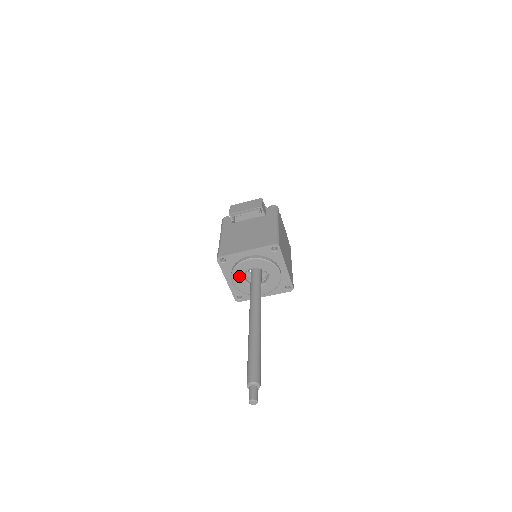
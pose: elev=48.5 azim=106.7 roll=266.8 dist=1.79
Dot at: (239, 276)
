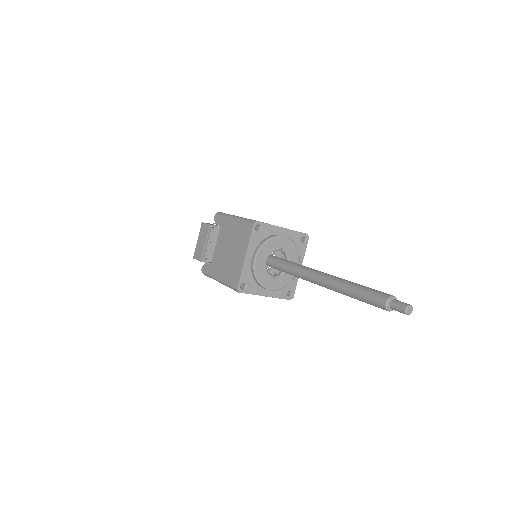
Dot at: (267, 280)
